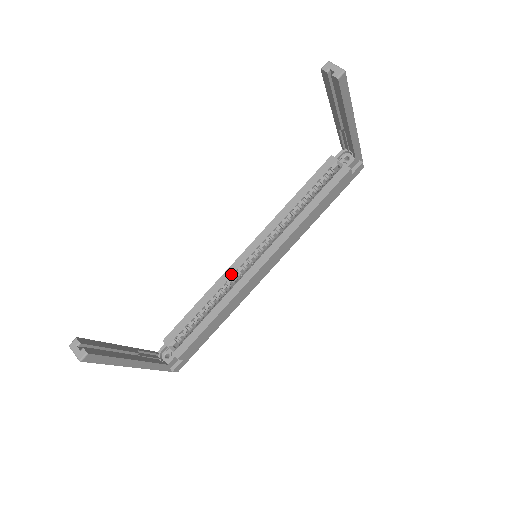
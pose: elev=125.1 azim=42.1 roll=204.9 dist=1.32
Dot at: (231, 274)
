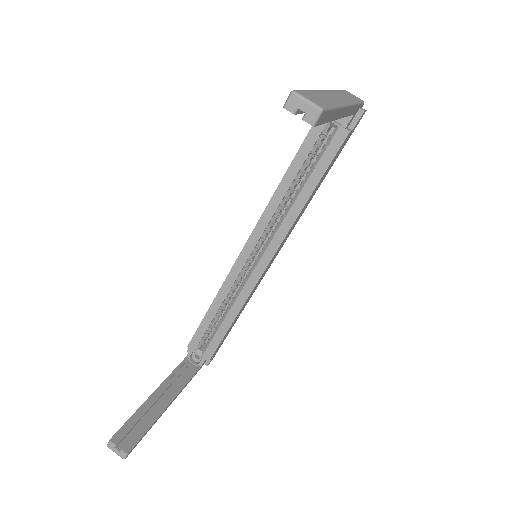
Dot at: (234, 278)
